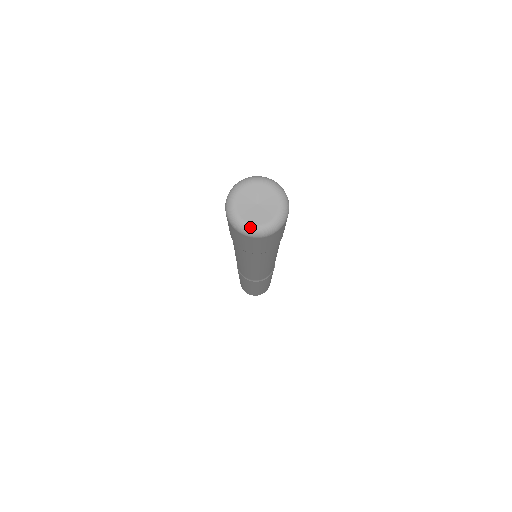
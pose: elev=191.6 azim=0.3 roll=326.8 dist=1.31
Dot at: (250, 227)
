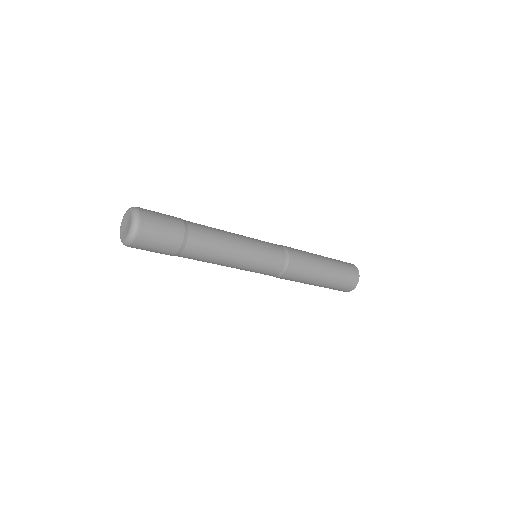
Dot at: (120, 238)
